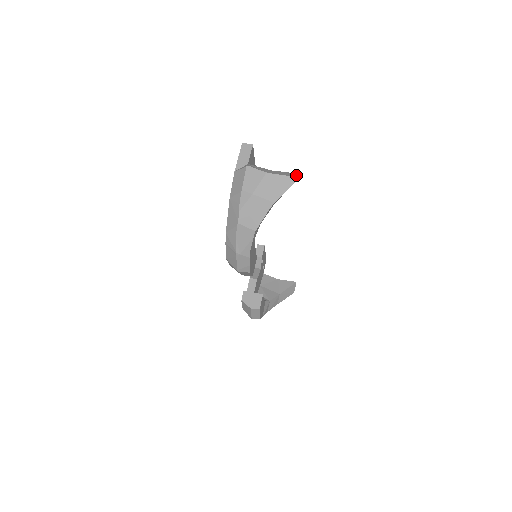
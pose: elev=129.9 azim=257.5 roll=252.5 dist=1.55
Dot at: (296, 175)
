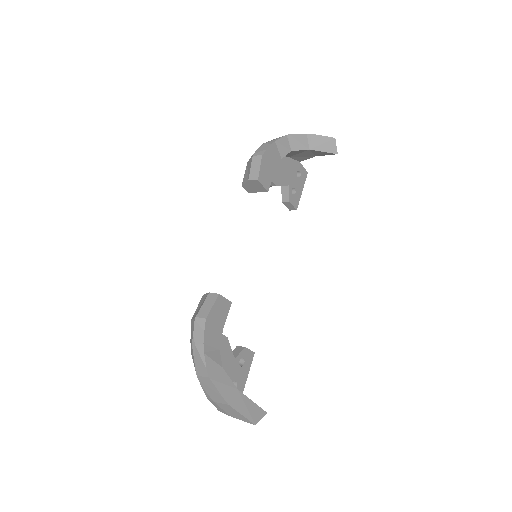
Dot at: (333, 145)
